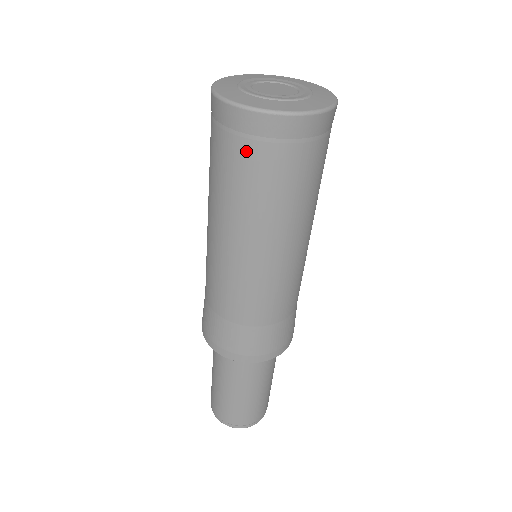
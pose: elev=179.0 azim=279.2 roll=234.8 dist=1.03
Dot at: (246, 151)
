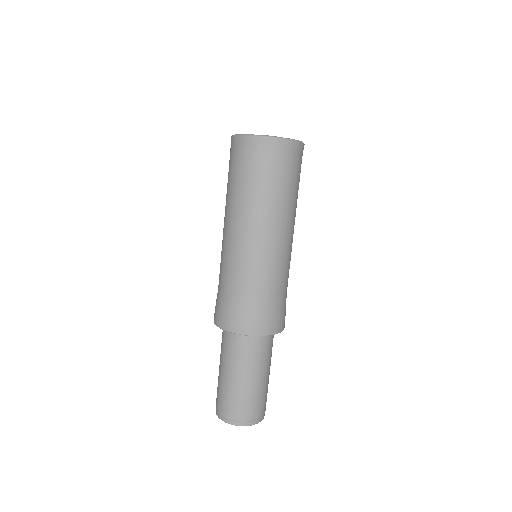
Dot at: (269, 163)
